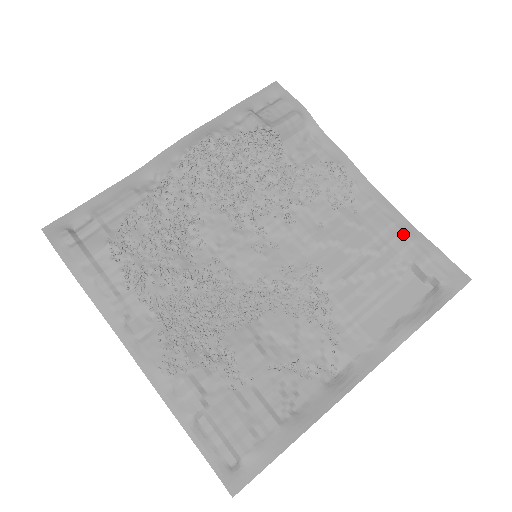
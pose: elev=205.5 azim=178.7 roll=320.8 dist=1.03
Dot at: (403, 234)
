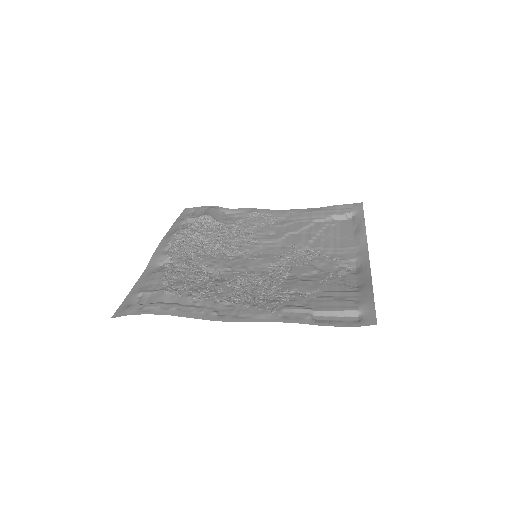
Dot at: (314, 212)
